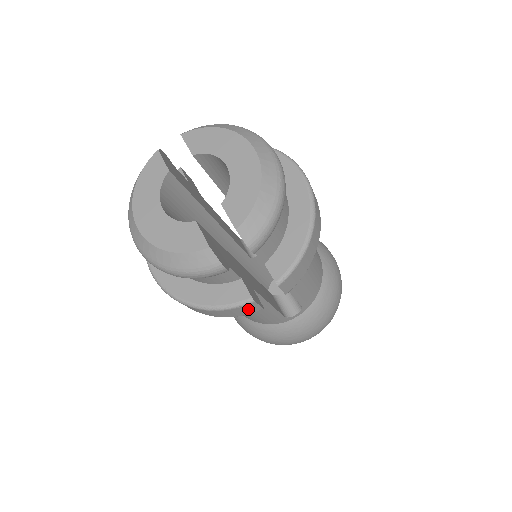
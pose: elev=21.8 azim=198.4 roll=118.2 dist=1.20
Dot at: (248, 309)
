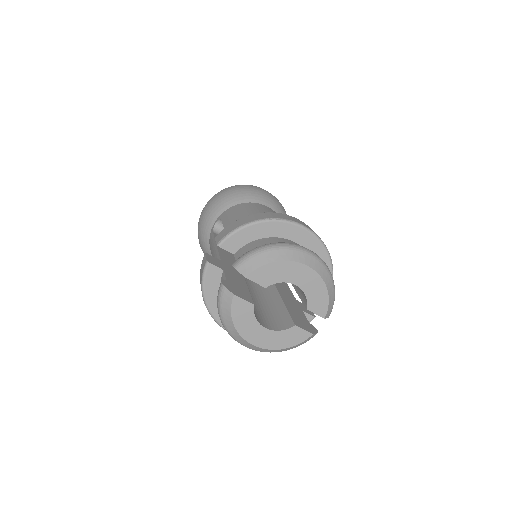
Dot at: occluded
